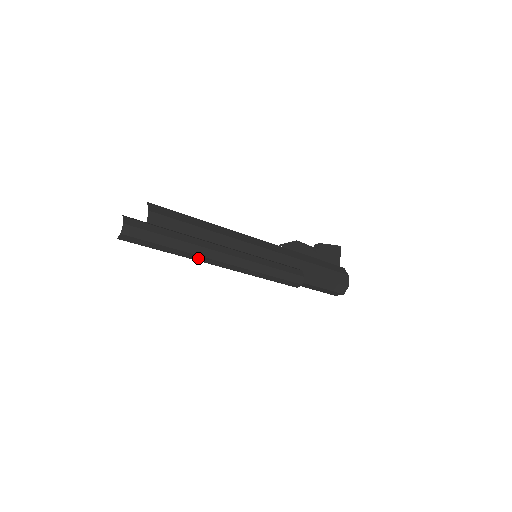
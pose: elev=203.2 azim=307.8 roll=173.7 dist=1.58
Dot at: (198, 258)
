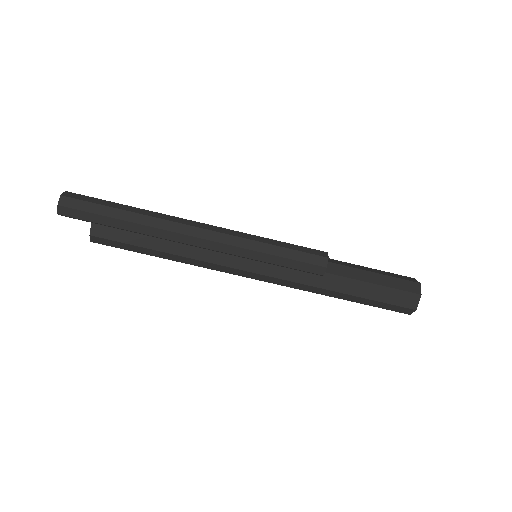
Dot at: (161, 224)
